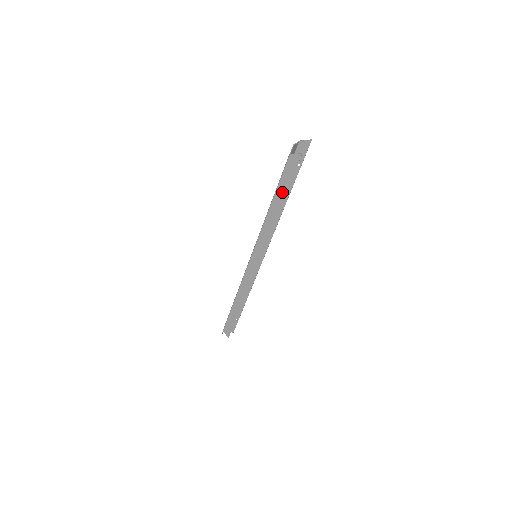
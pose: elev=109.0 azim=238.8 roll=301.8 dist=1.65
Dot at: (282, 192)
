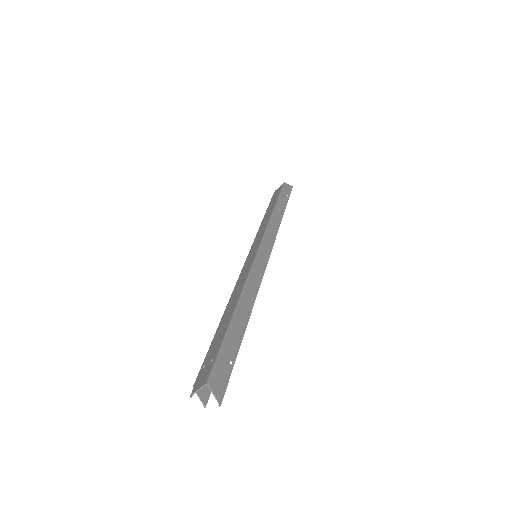
Dot at: occluded
